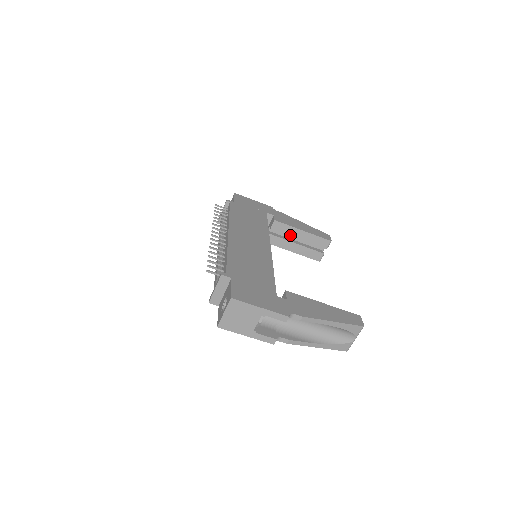
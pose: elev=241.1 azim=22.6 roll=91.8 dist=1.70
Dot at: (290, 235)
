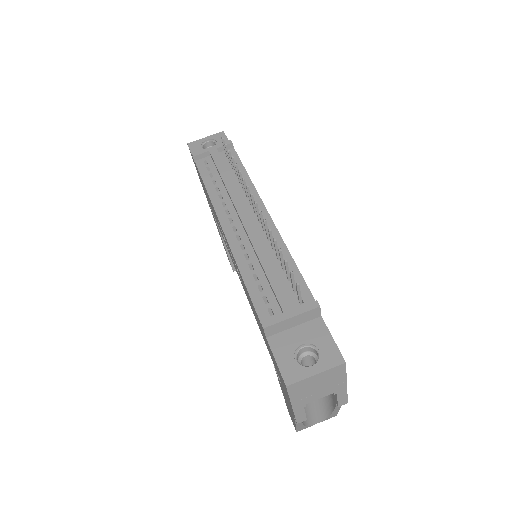
Dot at: occluded
